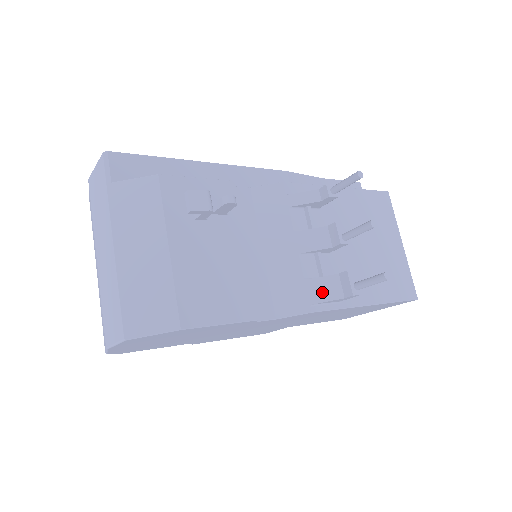
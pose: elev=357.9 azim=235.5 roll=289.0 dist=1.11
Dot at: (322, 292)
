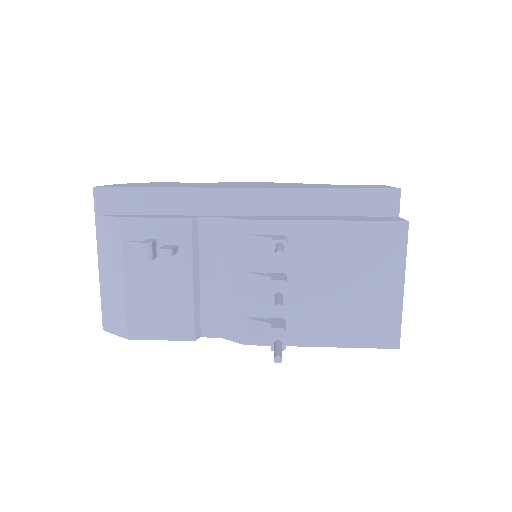
Dot at: (255, 333)
